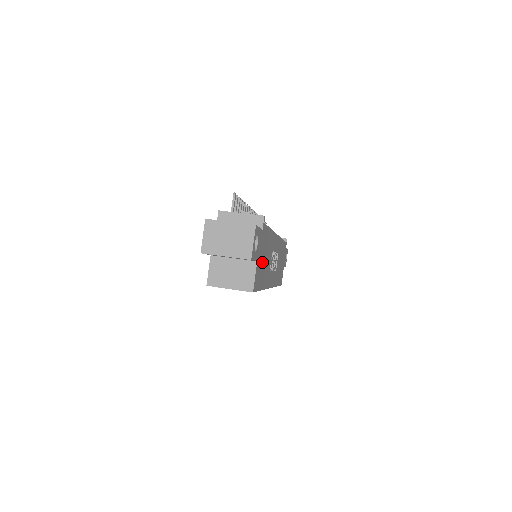
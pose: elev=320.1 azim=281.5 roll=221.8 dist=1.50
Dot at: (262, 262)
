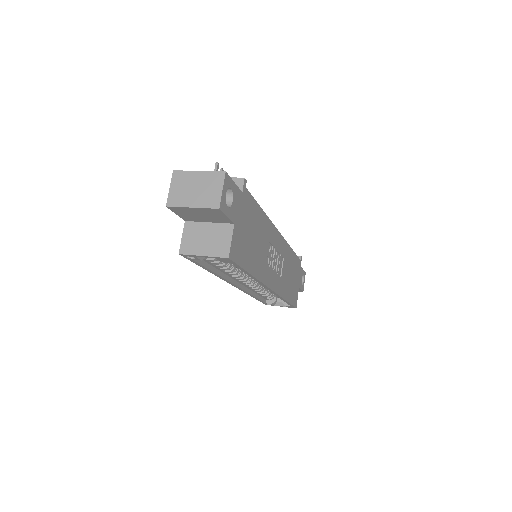
Dot at: (247, 236)
